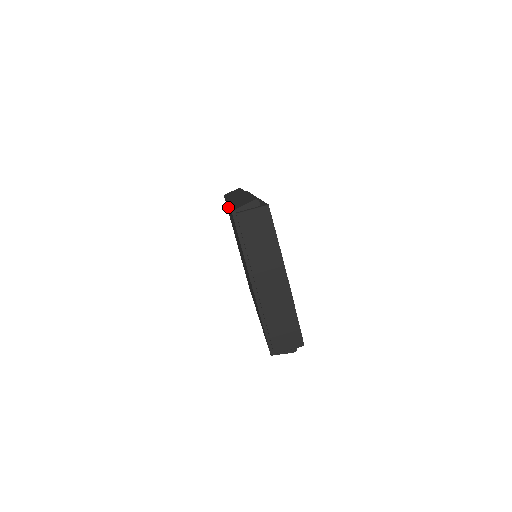
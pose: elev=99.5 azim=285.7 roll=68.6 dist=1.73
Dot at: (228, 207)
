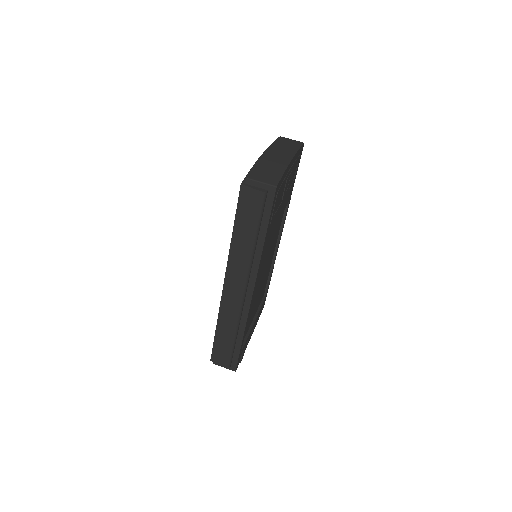
Dot at: occluded
